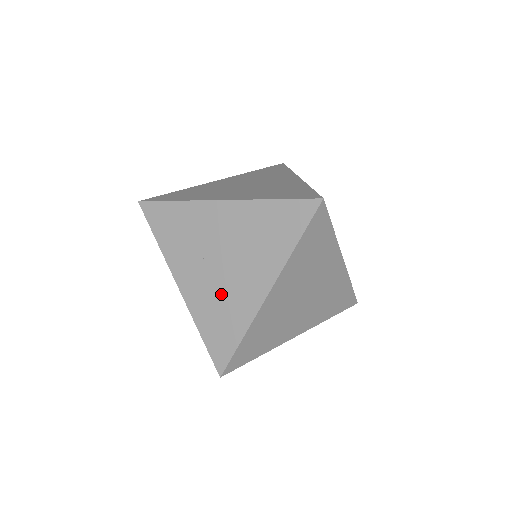
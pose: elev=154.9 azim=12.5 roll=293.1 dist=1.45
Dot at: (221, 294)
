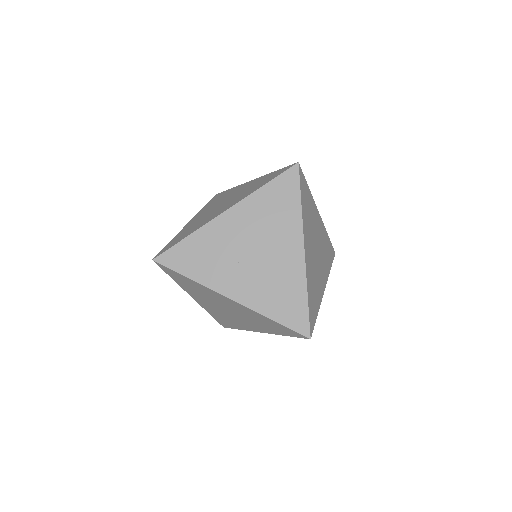
Dot at: (270, 277)
